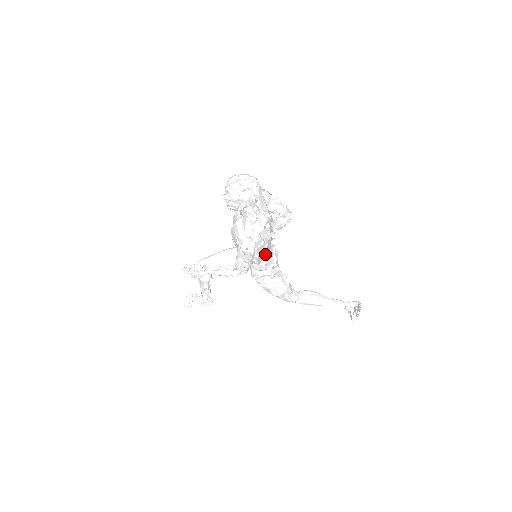
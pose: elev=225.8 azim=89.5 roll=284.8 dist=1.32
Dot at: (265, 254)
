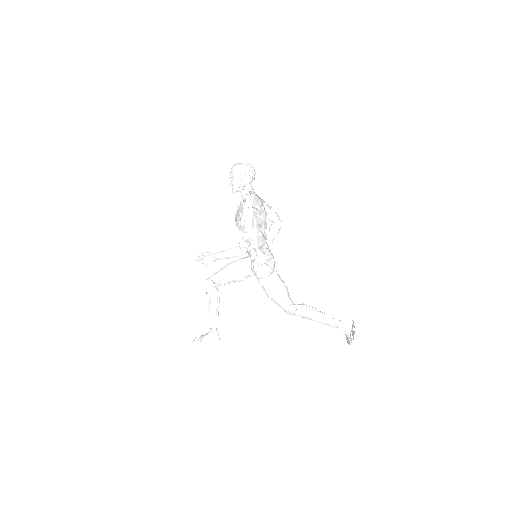
Dot at: (262, 238)
